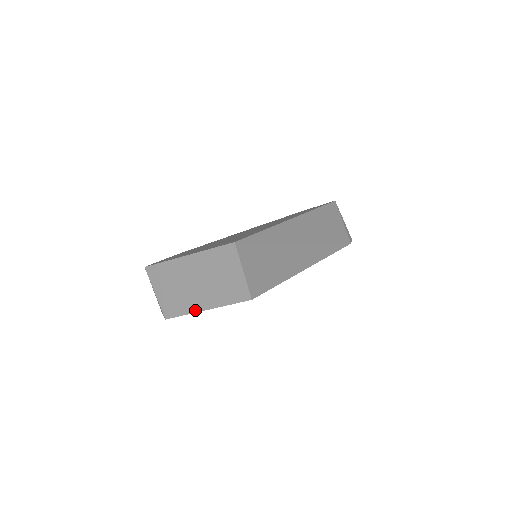
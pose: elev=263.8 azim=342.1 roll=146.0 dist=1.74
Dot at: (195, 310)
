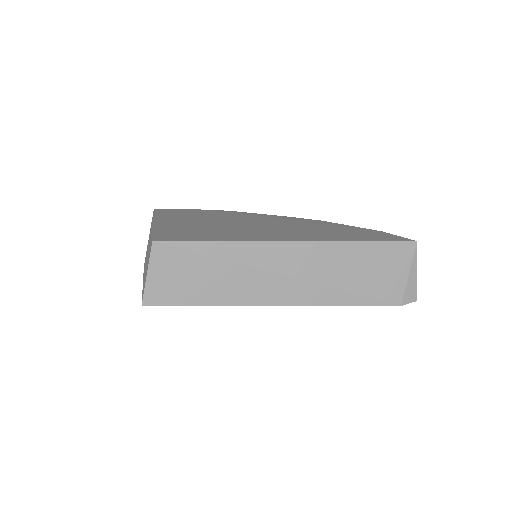
Dot at: (143, 276)
